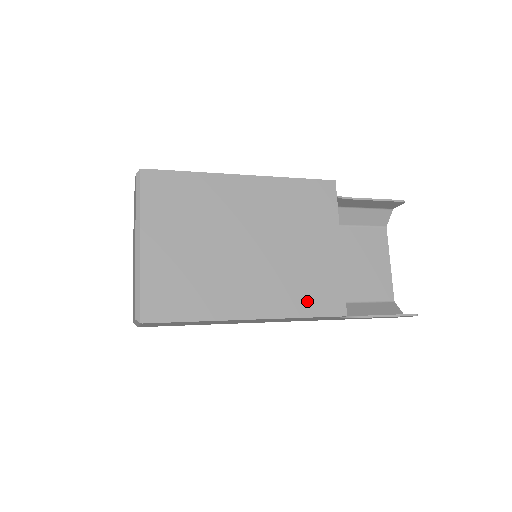
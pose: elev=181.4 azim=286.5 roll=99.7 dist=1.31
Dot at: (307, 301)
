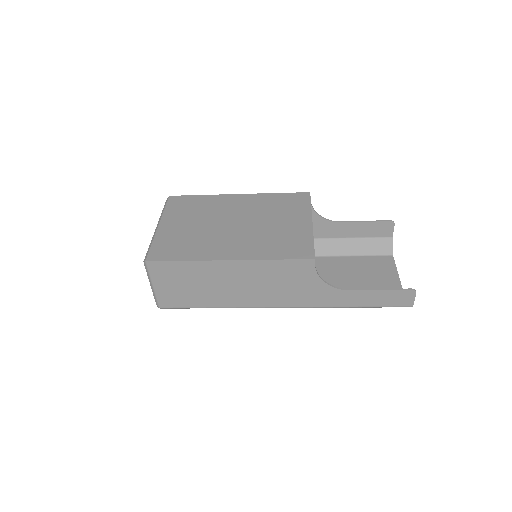
Dot at: (279, 251)
